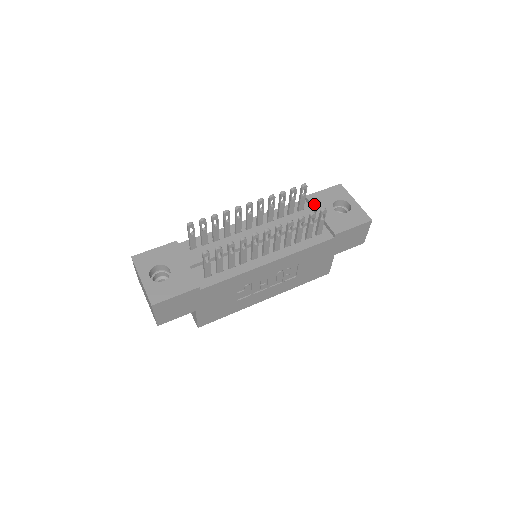
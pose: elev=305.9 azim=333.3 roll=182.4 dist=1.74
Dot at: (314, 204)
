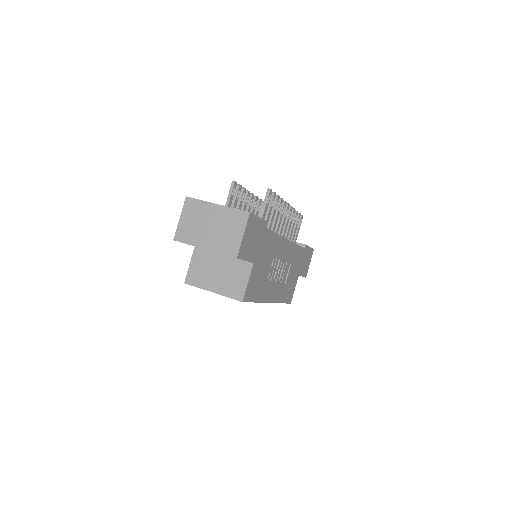
Dot at: occluded
